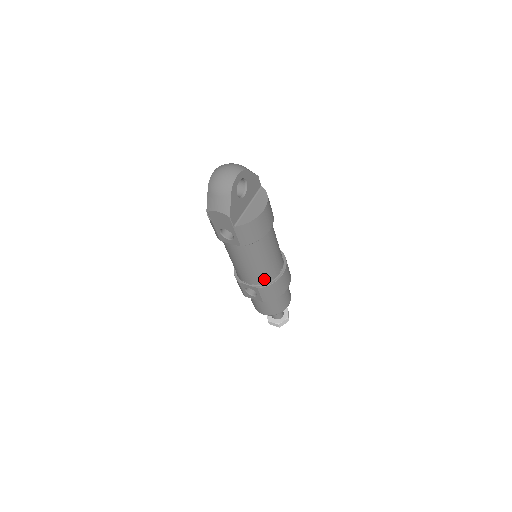
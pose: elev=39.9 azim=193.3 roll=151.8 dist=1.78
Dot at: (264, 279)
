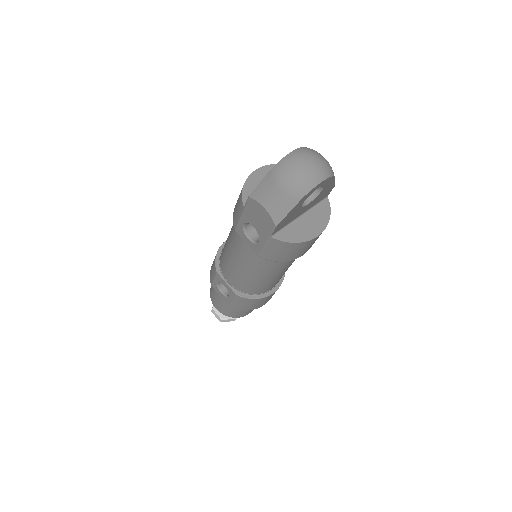
Dot at: (250, 290)
